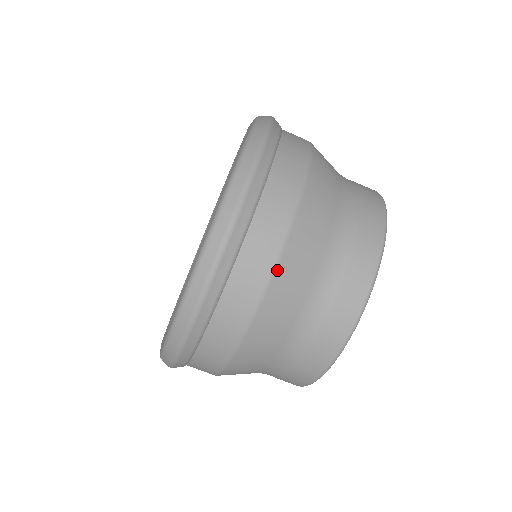
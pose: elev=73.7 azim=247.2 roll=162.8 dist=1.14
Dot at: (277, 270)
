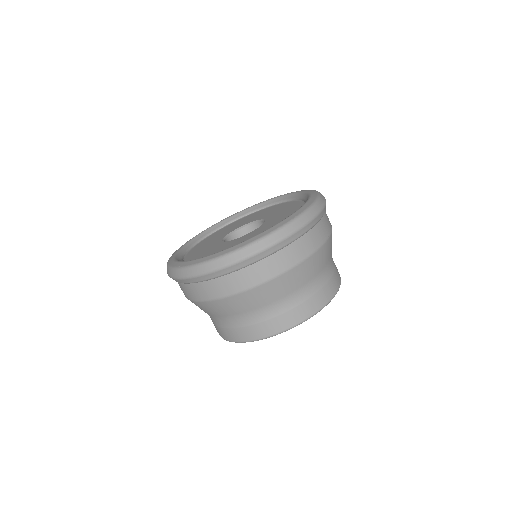
Dot at: (200, 302)
